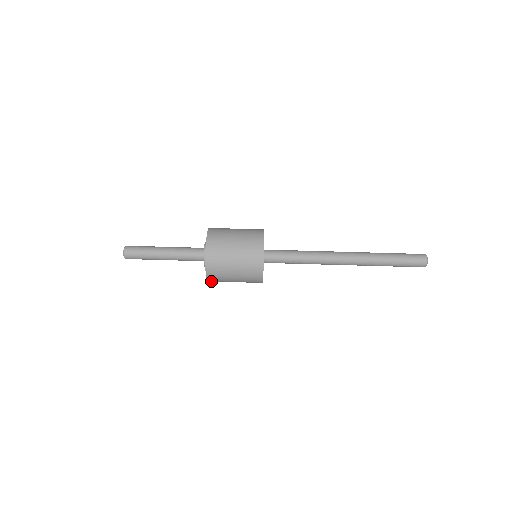
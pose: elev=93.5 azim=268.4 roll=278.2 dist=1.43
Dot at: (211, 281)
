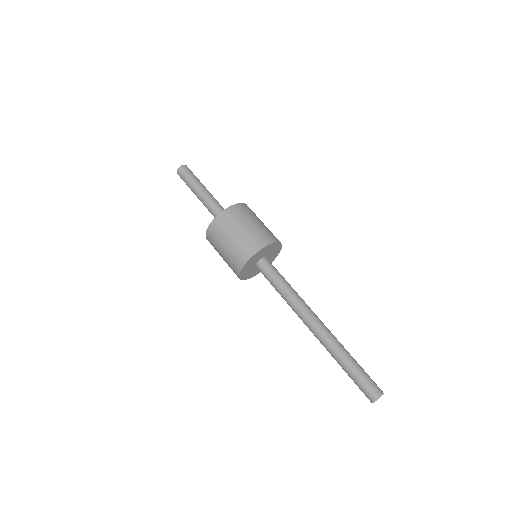
Dot at: (209, 234)
